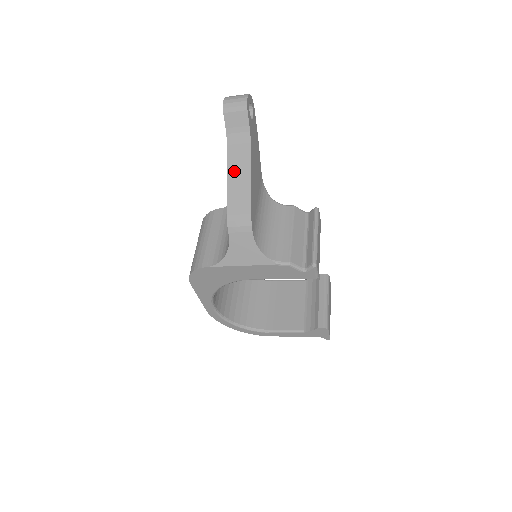
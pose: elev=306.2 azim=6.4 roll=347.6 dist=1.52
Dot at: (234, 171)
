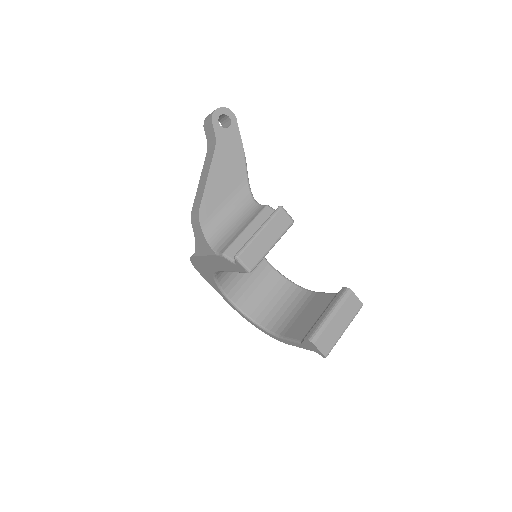
Dot at: (203, 174)
